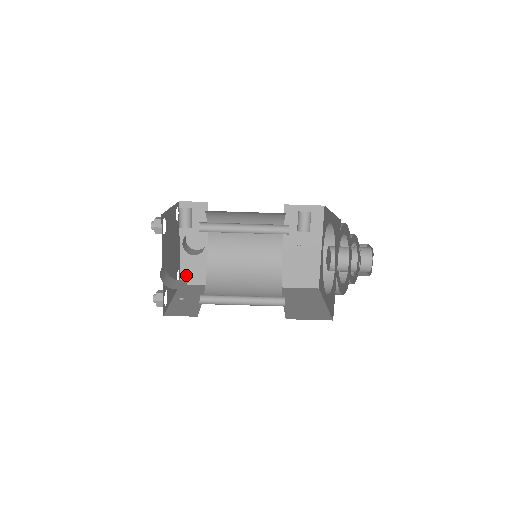
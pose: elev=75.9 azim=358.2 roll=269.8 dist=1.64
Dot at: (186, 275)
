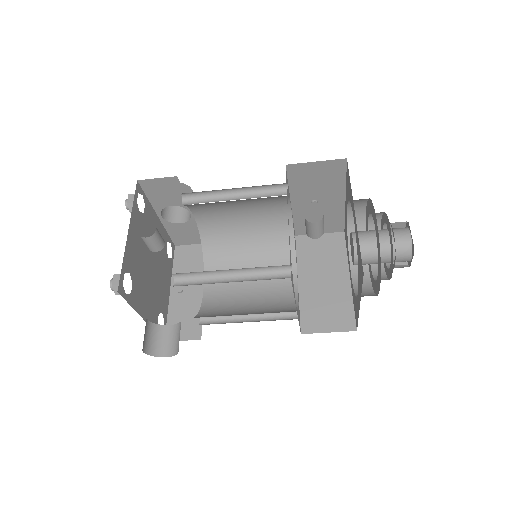
Dot at: (178, 239)
